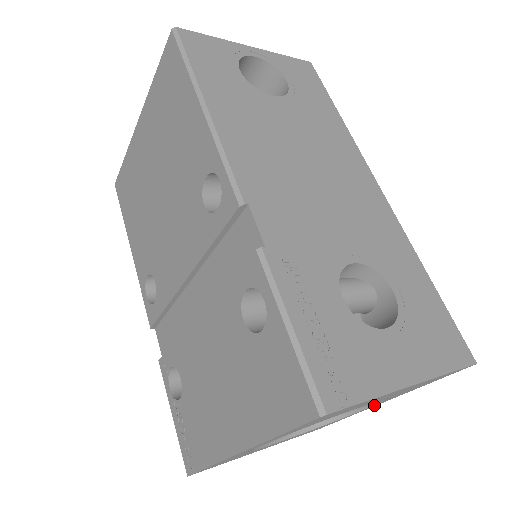
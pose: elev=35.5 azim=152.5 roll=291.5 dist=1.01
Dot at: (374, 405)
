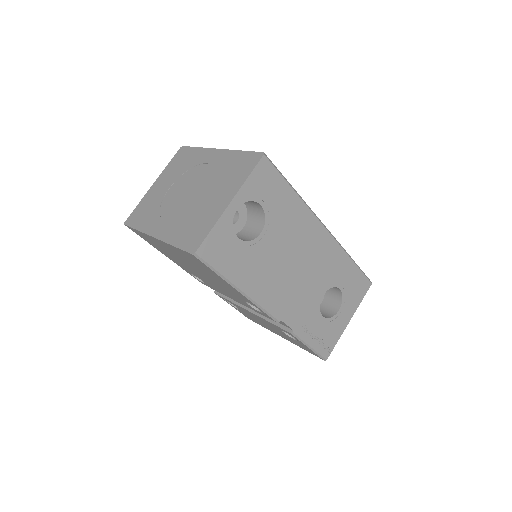
Dot at: occluded
